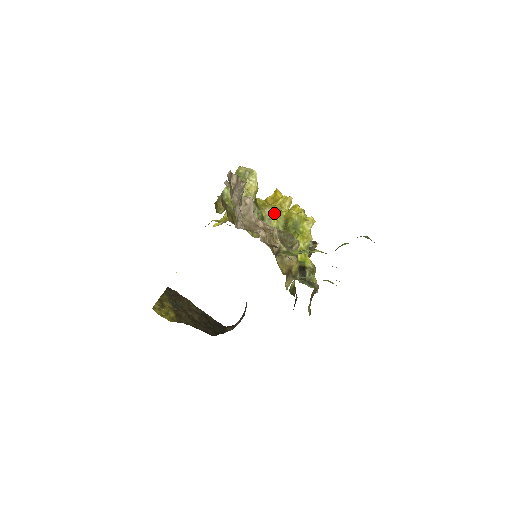
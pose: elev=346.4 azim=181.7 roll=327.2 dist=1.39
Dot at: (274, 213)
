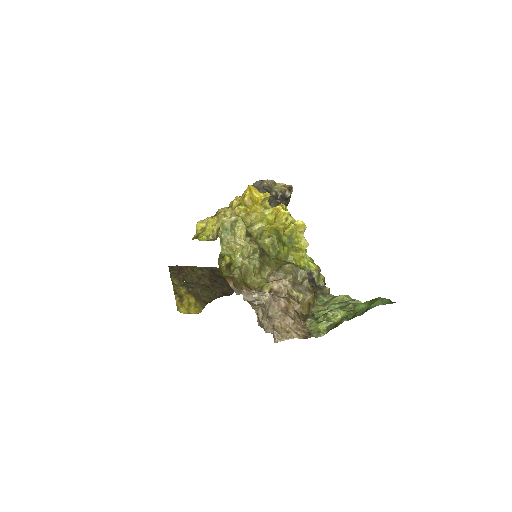
Dot at: (264, 229)
